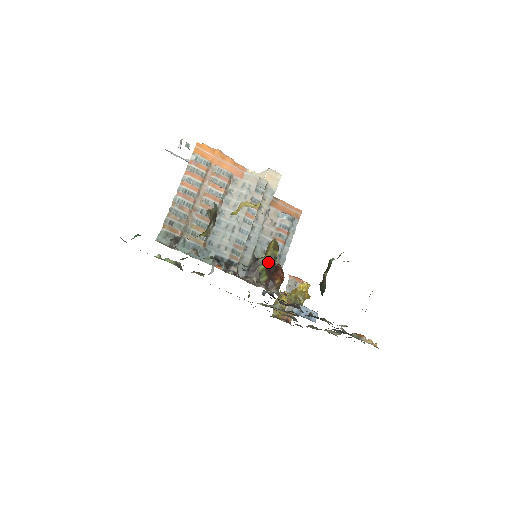
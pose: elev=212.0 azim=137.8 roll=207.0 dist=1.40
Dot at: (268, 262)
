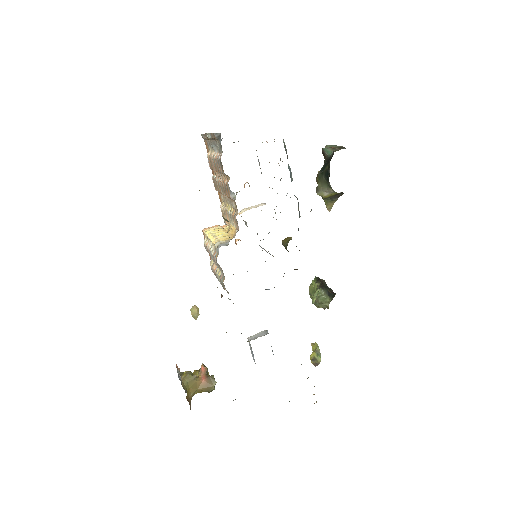
Dot at: occluded
